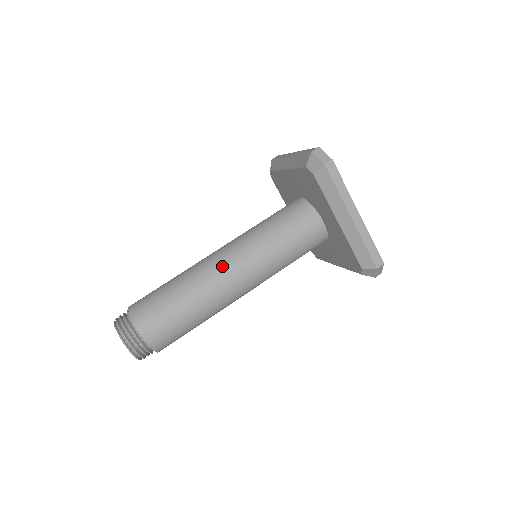
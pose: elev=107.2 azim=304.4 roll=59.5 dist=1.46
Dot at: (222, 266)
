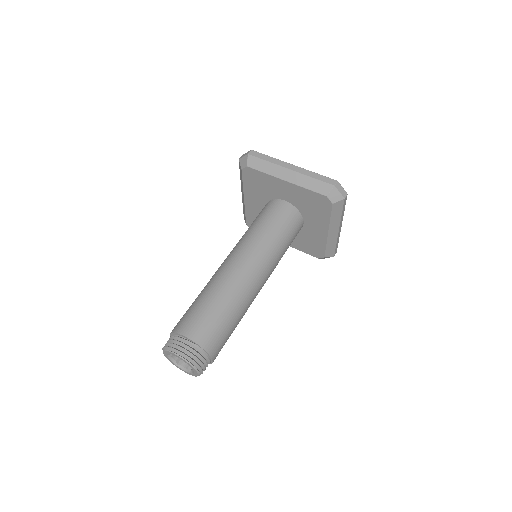
Dot at: (255, 279)
